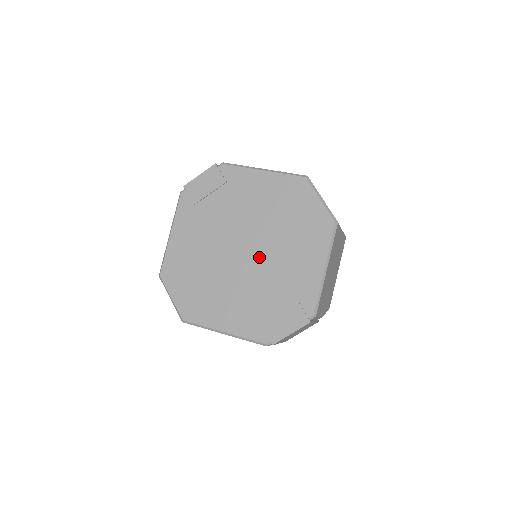
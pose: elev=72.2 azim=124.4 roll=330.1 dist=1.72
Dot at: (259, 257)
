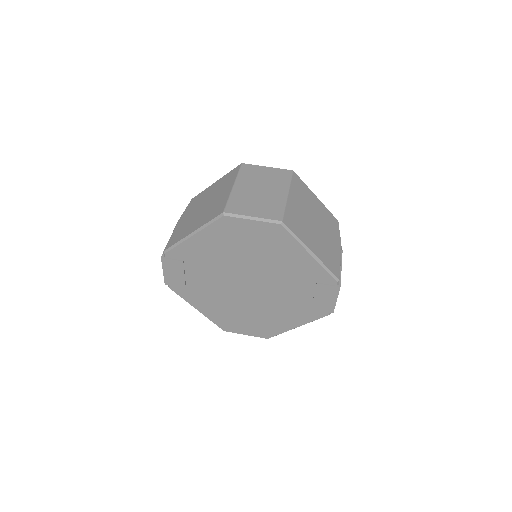
Dot at: (263, 281)
